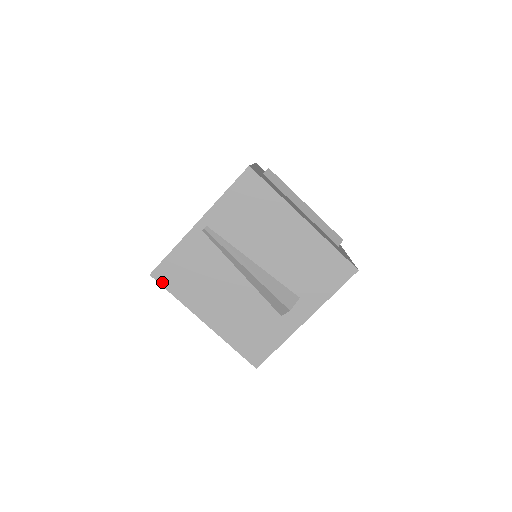
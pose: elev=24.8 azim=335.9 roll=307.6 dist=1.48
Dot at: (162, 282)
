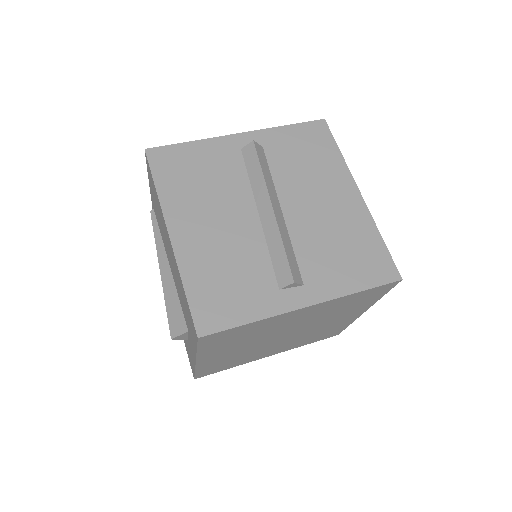
Dot at: occluded
